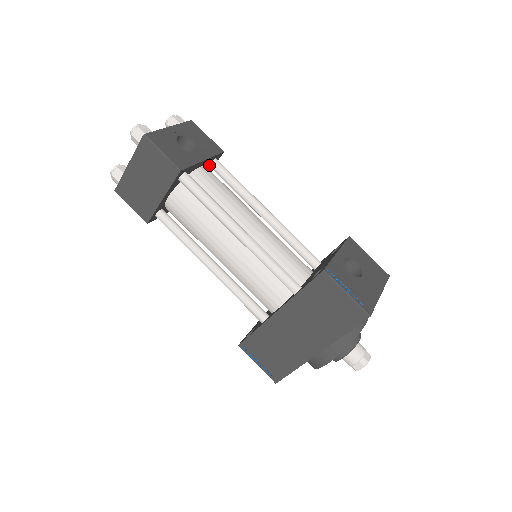
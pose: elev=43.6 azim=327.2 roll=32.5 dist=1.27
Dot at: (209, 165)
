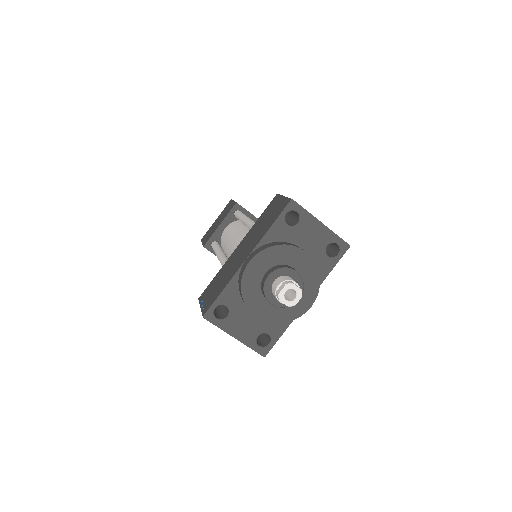
Dot at: occluded
